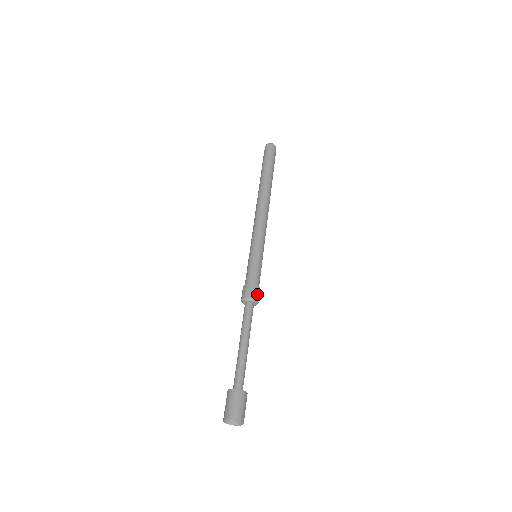
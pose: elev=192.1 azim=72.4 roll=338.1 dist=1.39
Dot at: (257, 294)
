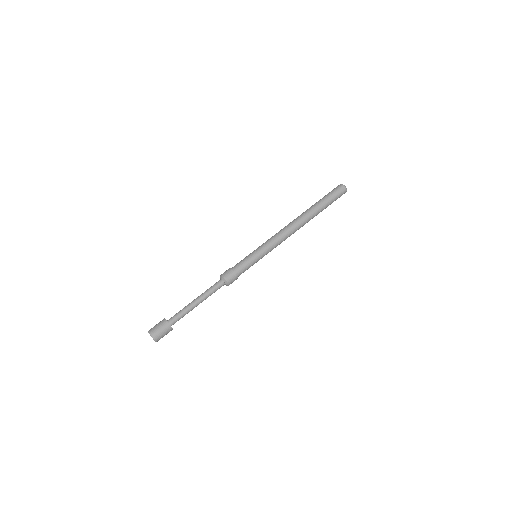
Dot at: (228, 276)
